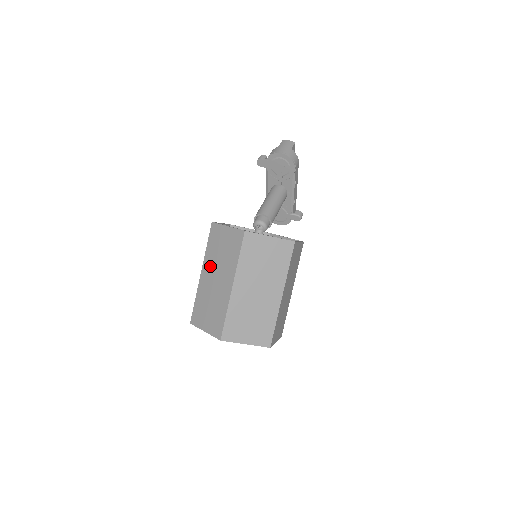
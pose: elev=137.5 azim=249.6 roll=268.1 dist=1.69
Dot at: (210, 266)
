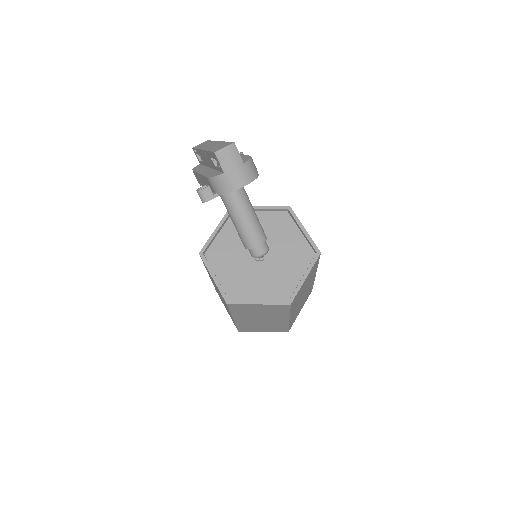
Dot at: (246, 318)
